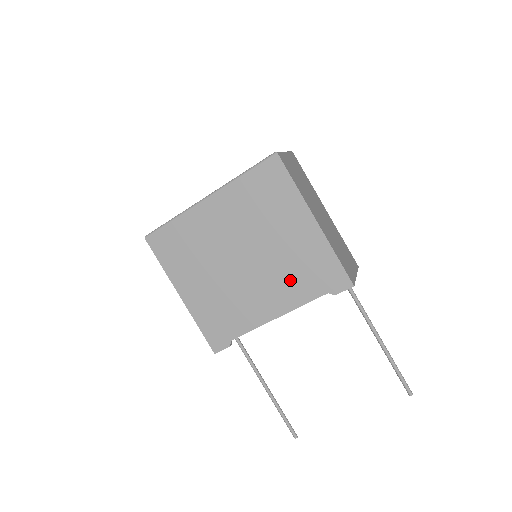
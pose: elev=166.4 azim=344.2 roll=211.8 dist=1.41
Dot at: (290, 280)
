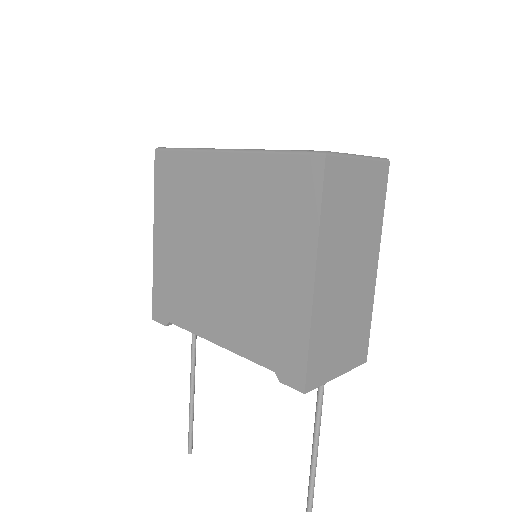
Dot at: (248, 319)
